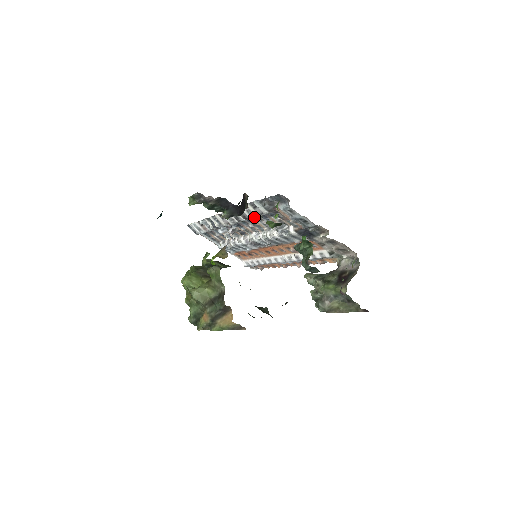
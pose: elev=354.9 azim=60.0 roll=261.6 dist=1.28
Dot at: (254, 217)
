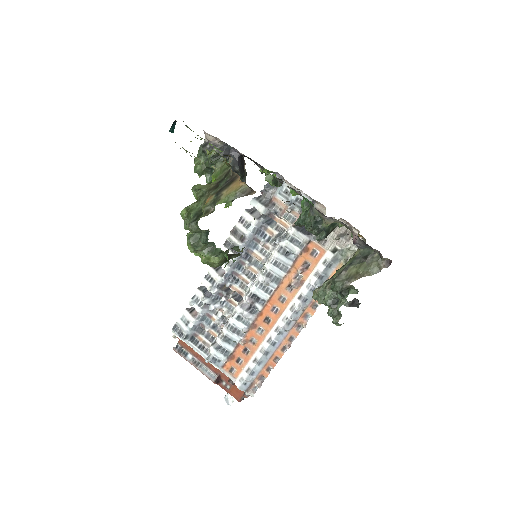
Dot at: (251, 230)
